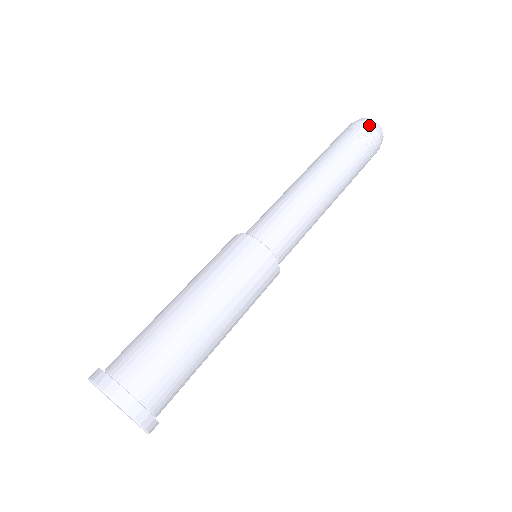
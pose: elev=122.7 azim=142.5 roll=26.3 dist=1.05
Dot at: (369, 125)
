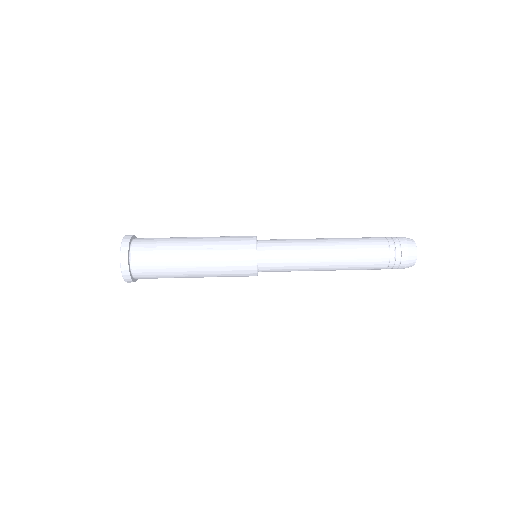
Dot at: (404, 238)
